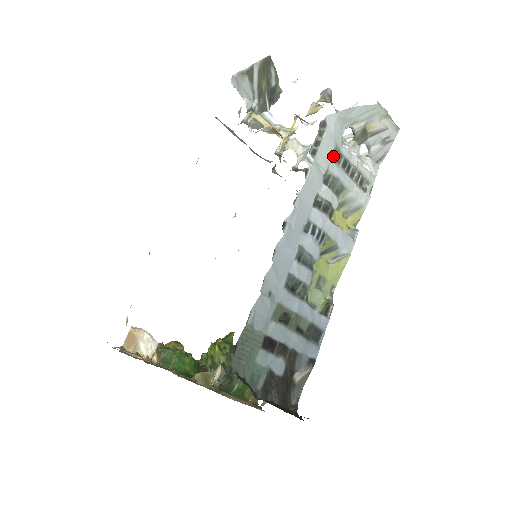
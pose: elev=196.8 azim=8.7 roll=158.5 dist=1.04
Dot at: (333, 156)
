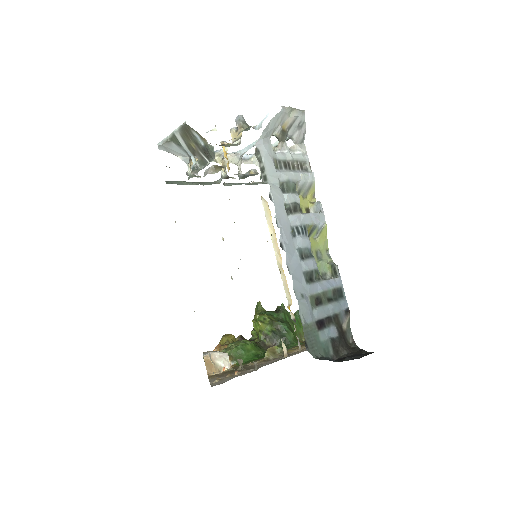
Dot at: (276, 167)
